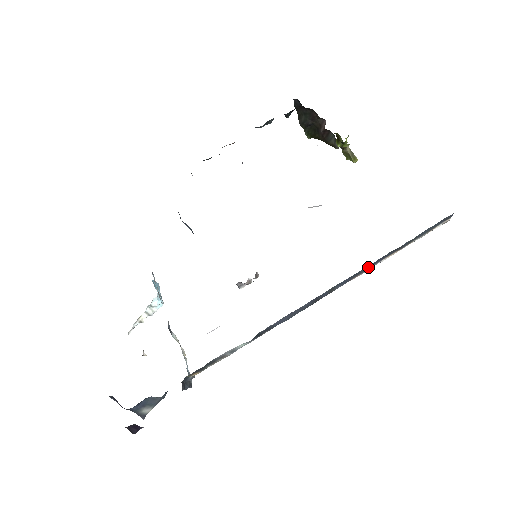
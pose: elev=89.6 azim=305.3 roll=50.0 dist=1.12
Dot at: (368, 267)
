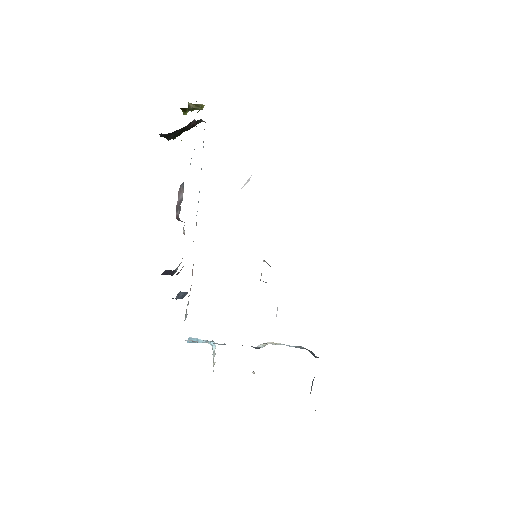
Dot at: occluded
